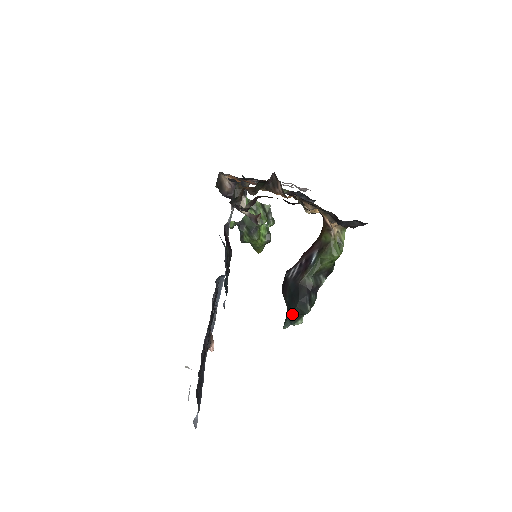
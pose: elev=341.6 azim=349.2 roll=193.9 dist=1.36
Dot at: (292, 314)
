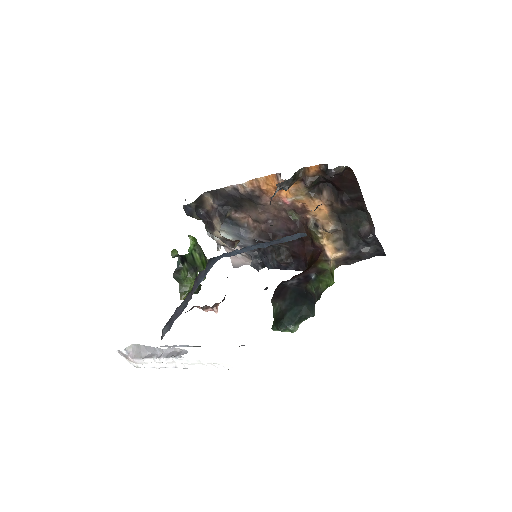
Dot at: (295, 314)
